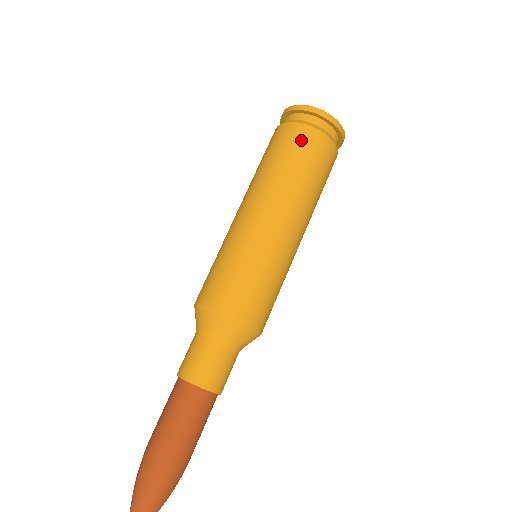
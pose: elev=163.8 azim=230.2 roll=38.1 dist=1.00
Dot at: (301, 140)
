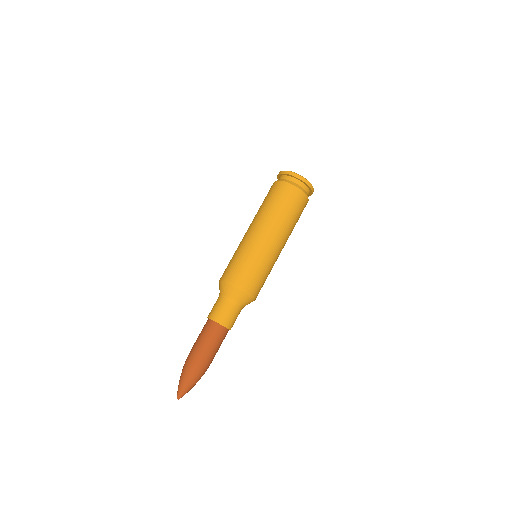
Dot at: (287, 193)
